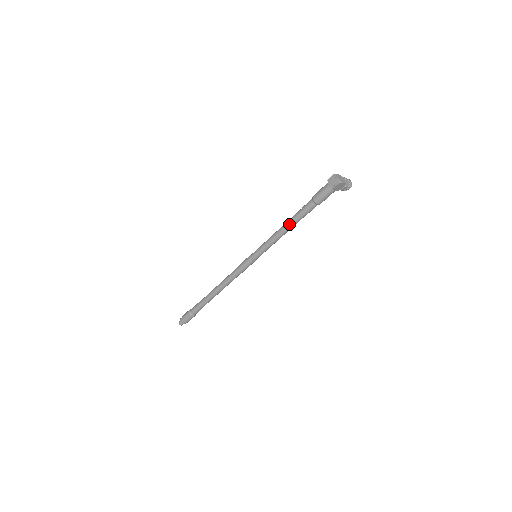
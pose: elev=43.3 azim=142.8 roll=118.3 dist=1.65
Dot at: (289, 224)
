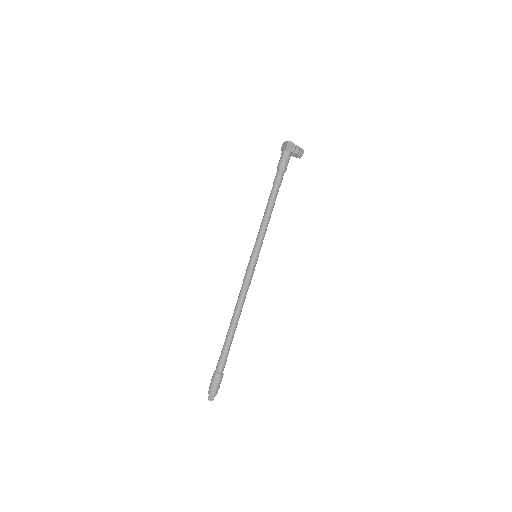
Dot at: (269, 202)
